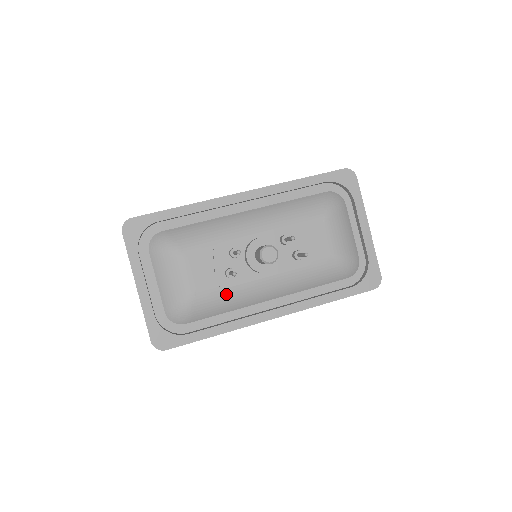
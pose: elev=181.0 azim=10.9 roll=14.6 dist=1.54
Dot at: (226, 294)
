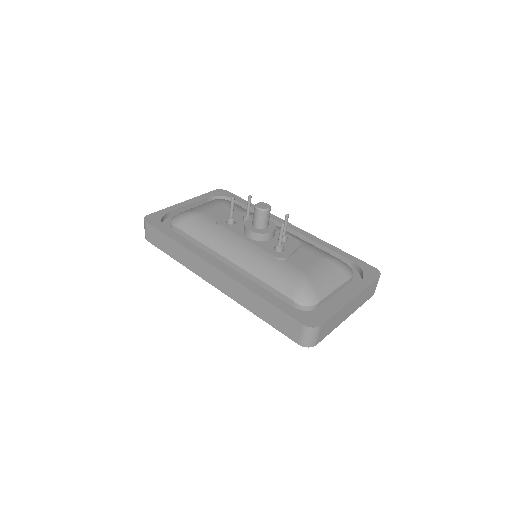
Dot at: (213, 227)
